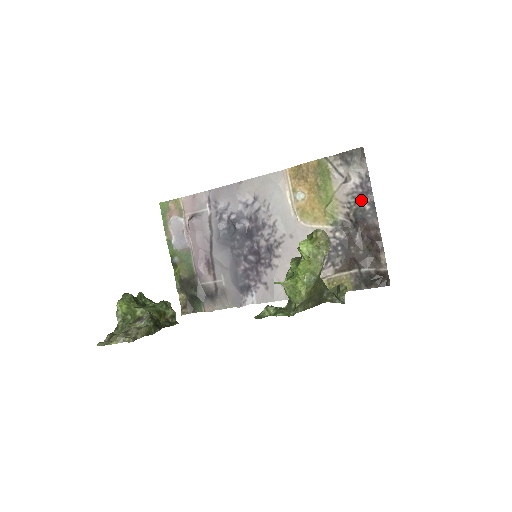
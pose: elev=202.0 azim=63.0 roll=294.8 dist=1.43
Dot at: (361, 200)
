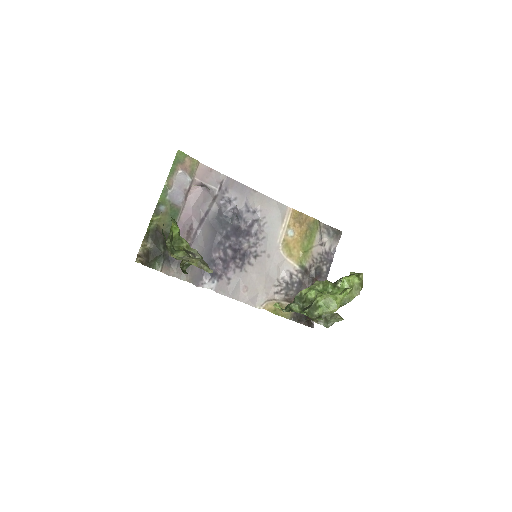
Dot at: (324, 263)
